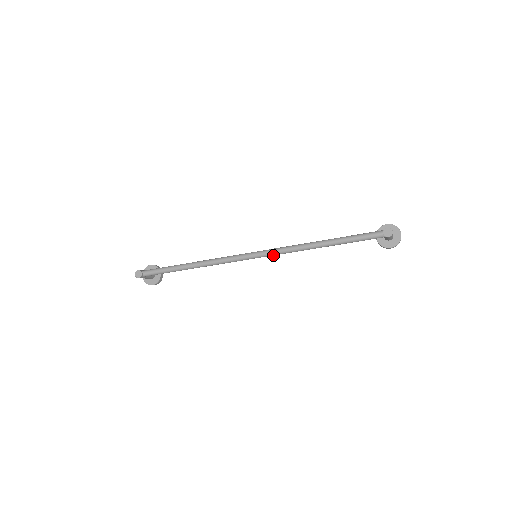
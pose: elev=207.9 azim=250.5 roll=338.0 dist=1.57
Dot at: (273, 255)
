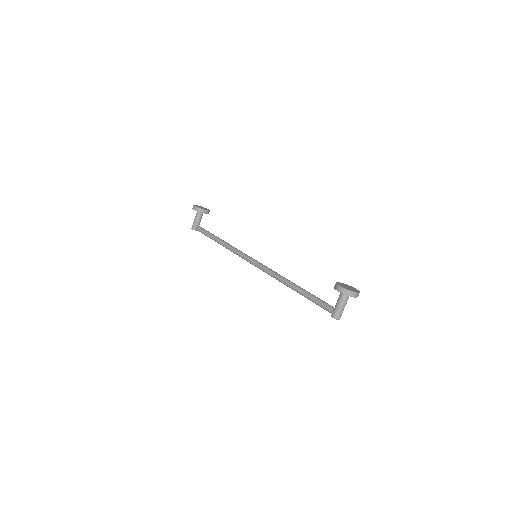
Dot at: occluded
